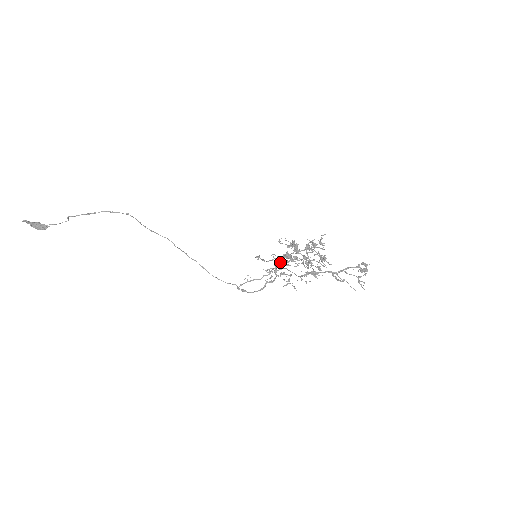
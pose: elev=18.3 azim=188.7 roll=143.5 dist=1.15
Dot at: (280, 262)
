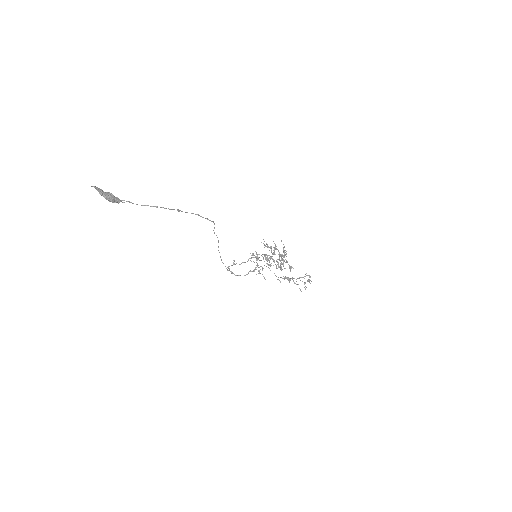
Dot at: (259, 257)
